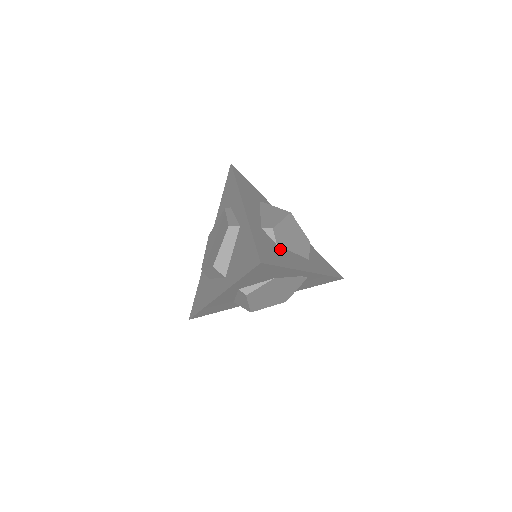
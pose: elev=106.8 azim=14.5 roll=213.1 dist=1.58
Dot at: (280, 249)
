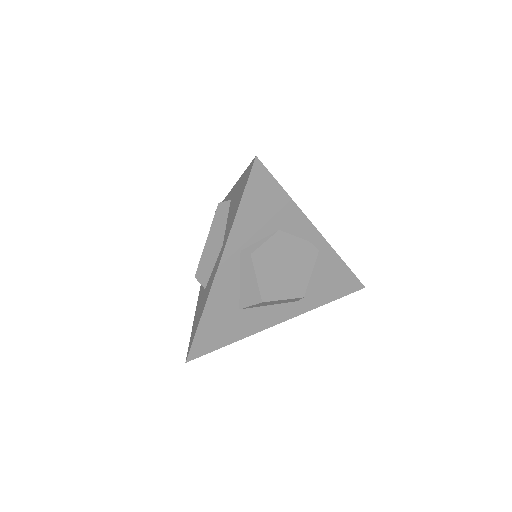
Dot at: occluded
